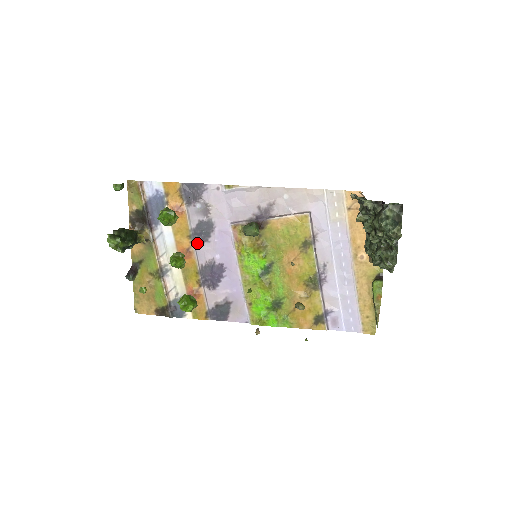
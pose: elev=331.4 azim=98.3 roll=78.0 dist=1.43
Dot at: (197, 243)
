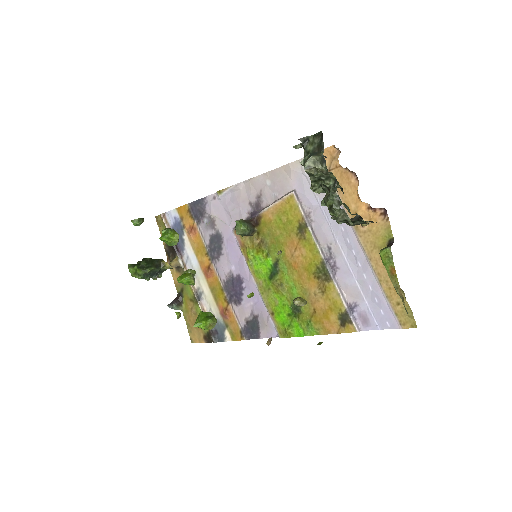
Dot at: (214, 259)
